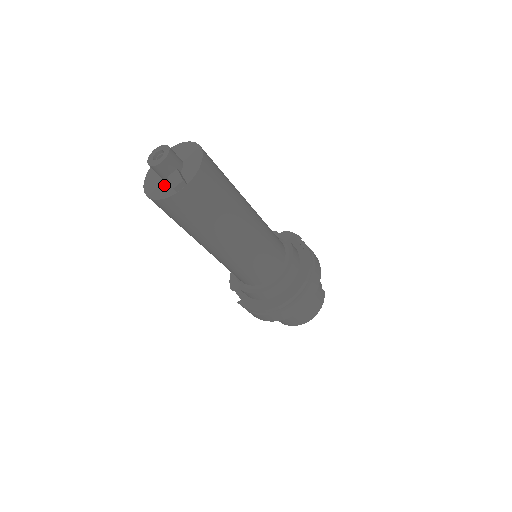
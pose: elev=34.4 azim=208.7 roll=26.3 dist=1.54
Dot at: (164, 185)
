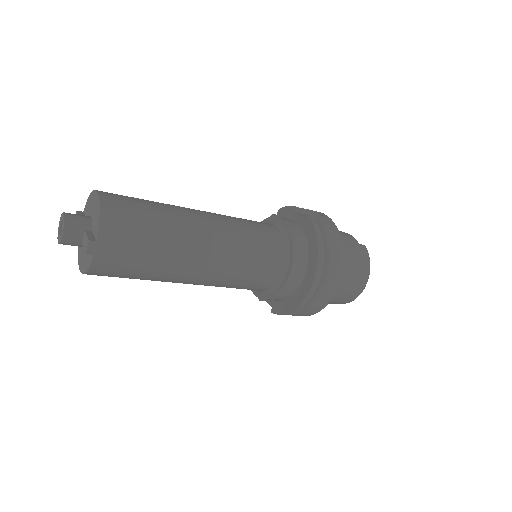
Dot at: occluded
